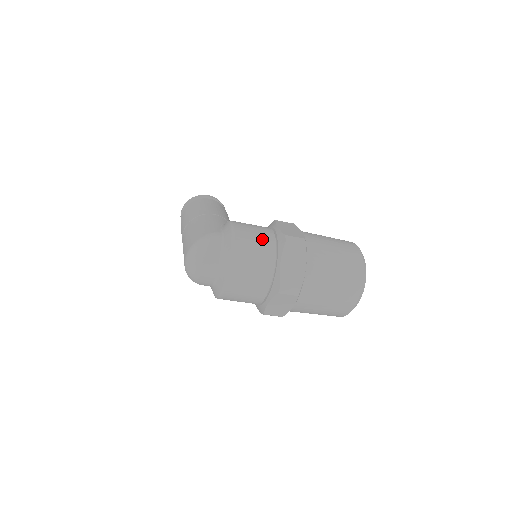
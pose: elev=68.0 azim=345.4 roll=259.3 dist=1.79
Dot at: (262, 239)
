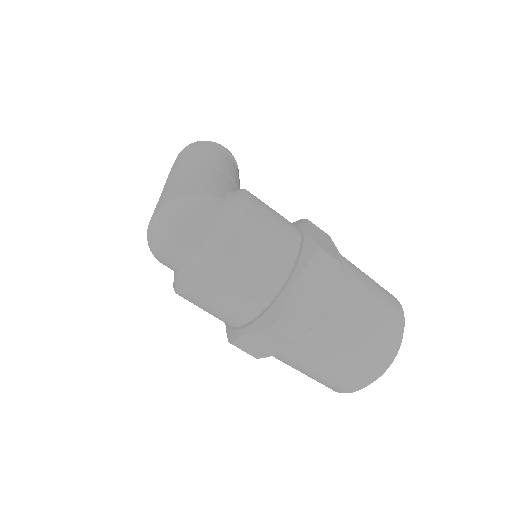
Dot at: (281, 237)
